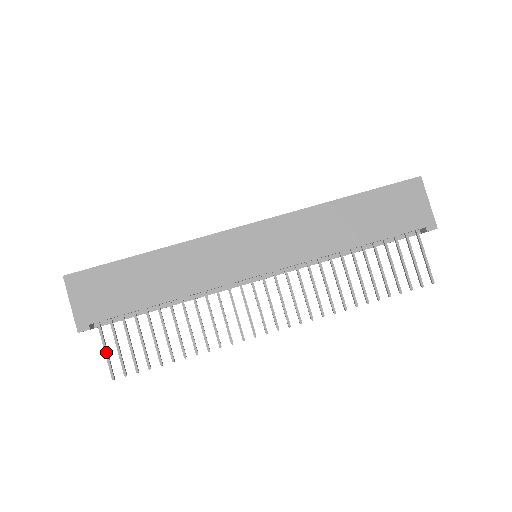
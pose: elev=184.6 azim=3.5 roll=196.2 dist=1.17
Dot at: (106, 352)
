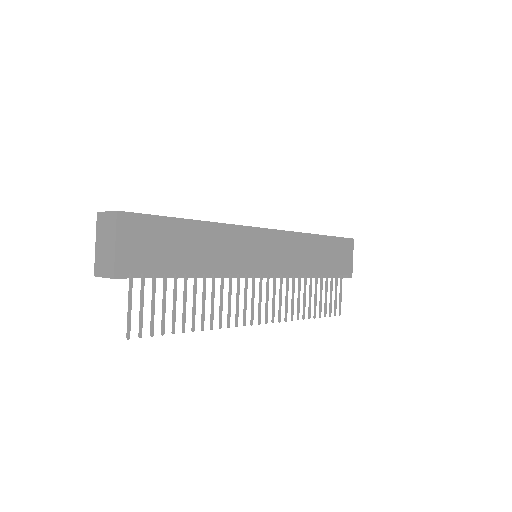
Dot at: (130, 307)
